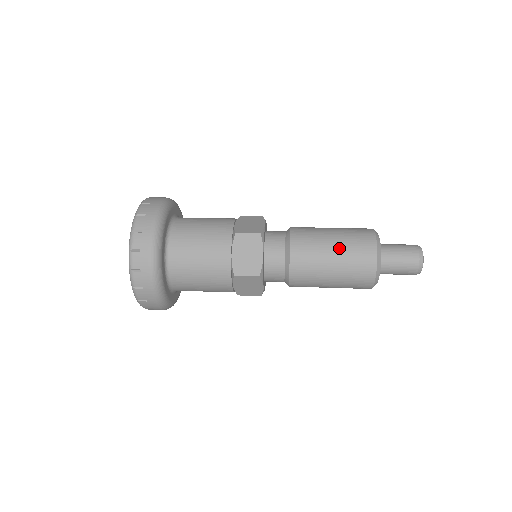
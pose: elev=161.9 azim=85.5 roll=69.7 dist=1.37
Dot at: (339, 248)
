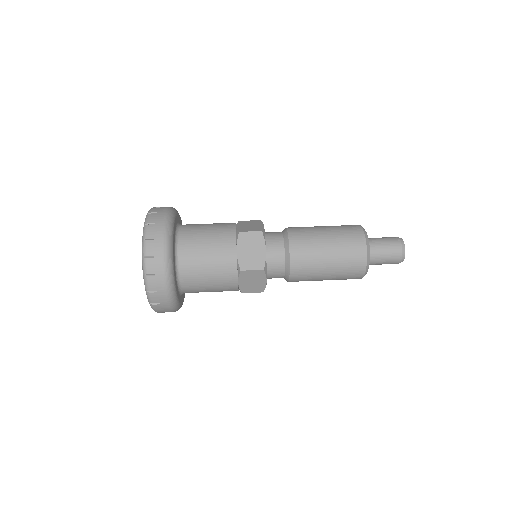
Dot at: (333, 269)
